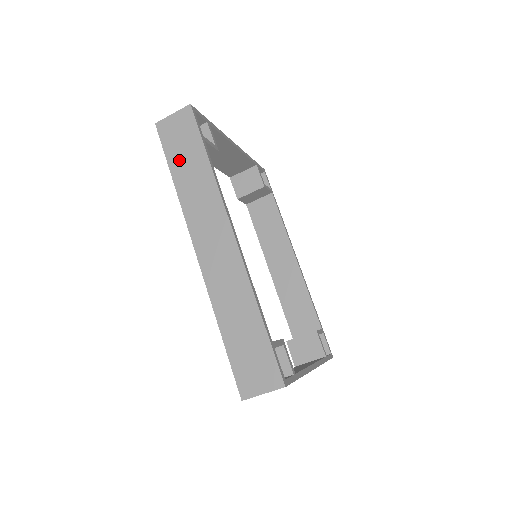
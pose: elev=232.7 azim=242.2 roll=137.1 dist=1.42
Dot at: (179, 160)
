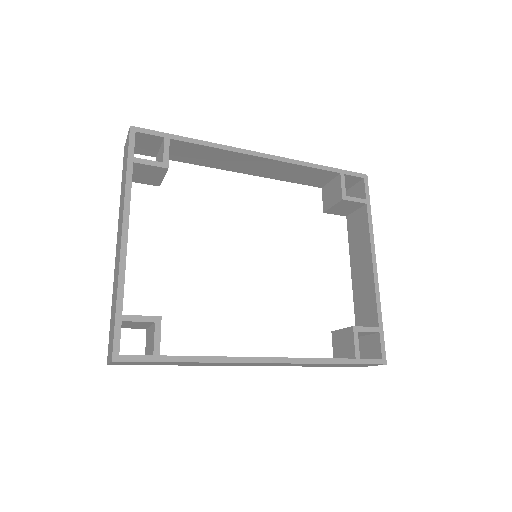
Dot at: occluded
